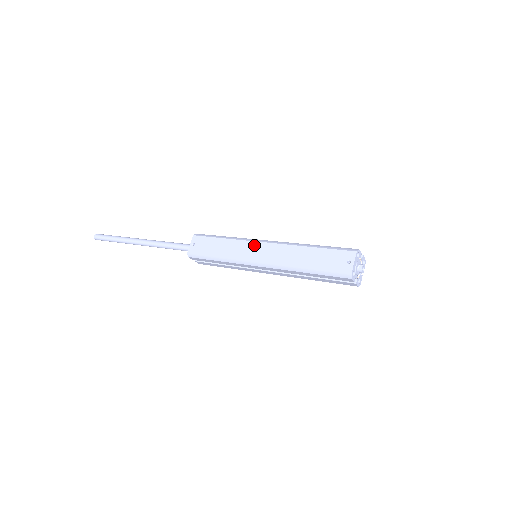
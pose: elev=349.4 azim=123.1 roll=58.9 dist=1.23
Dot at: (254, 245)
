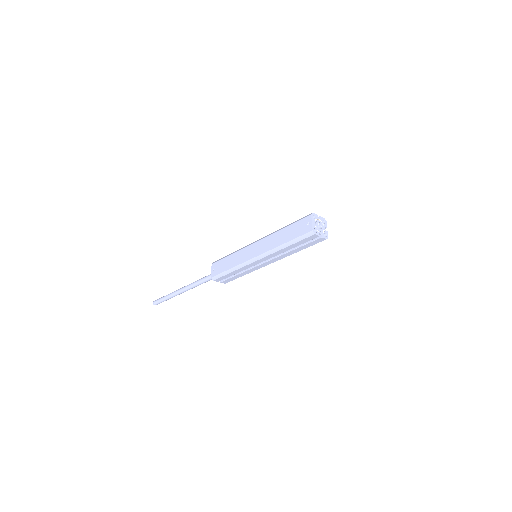
Dot at: (249, 248)
